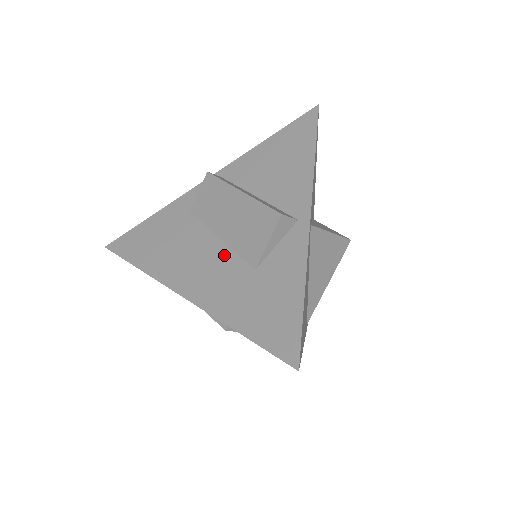
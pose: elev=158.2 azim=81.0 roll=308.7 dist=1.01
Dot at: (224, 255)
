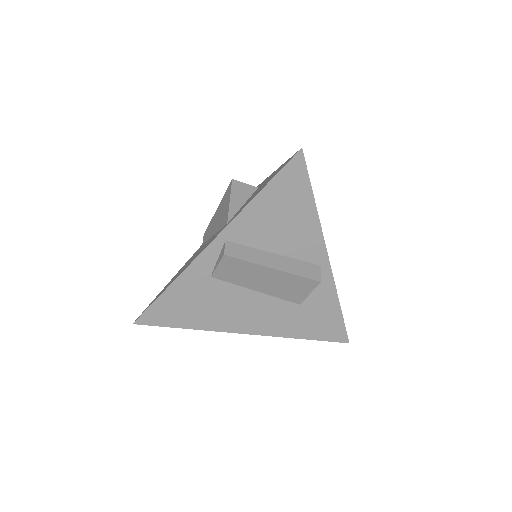
Dot at: (269, 302)
